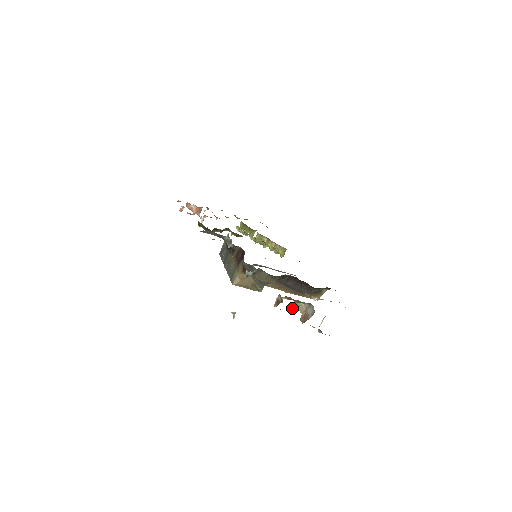
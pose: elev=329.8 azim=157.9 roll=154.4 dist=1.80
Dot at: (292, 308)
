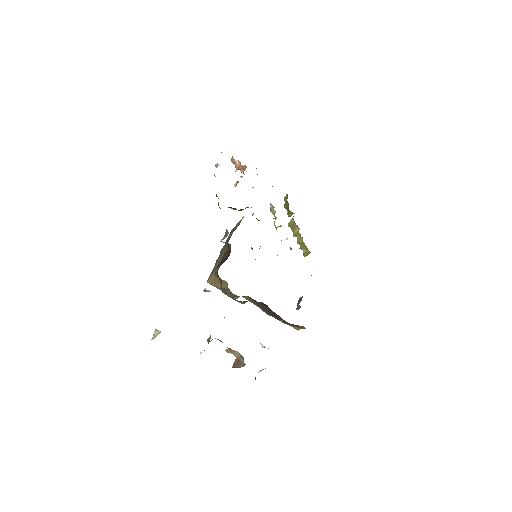
Dot at: (226, 349)
